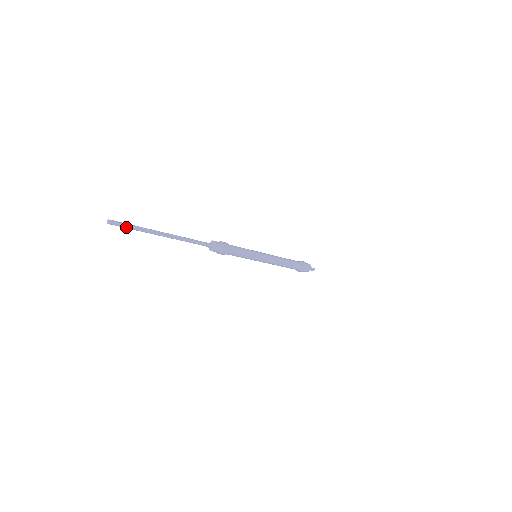
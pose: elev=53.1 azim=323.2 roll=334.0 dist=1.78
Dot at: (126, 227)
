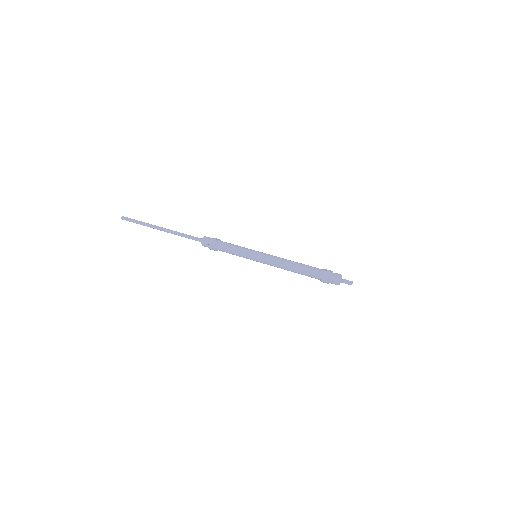
Dot at: (133, 222)
